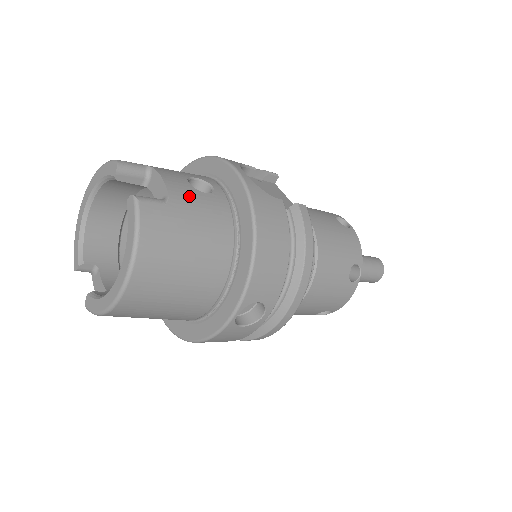
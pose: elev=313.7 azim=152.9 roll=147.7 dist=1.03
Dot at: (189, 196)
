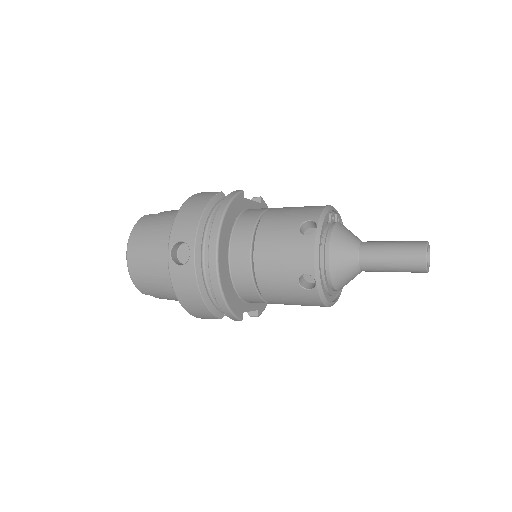
Dot at: (174, 210)
